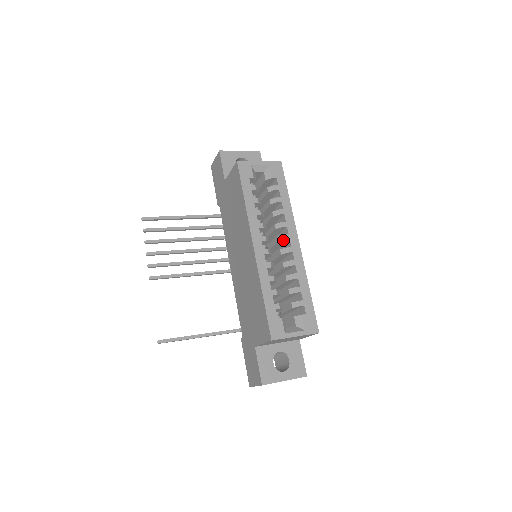
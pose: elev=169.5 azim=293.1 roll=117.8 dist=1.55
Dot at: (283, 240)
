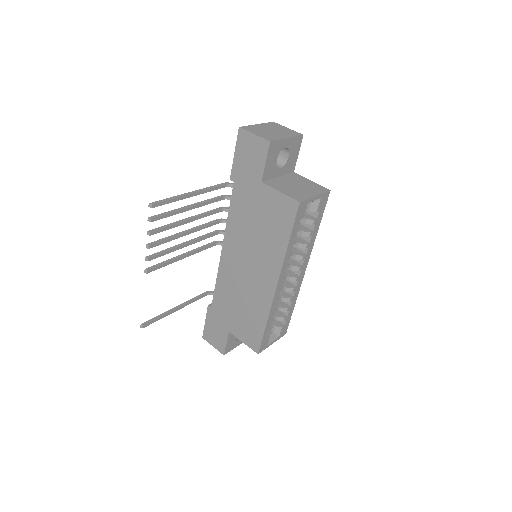
Dot at: (296, 270)
